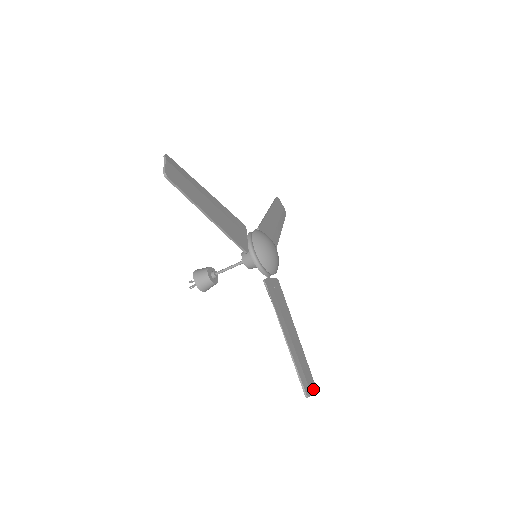
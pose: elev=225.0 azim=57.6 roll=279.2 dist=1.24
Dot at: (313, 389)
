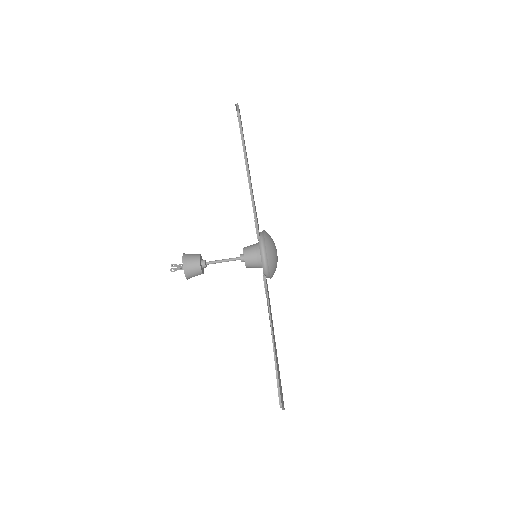
Dot at: occluded
